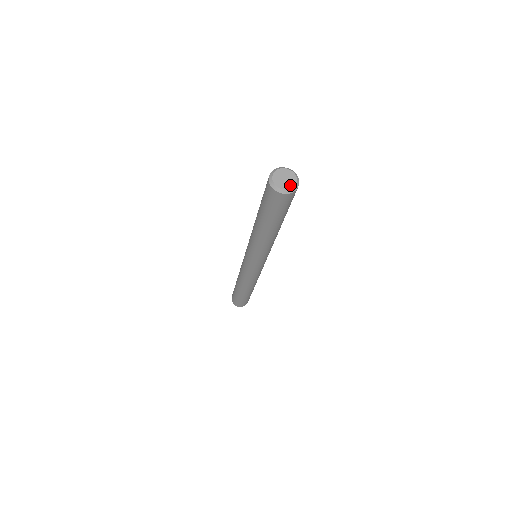
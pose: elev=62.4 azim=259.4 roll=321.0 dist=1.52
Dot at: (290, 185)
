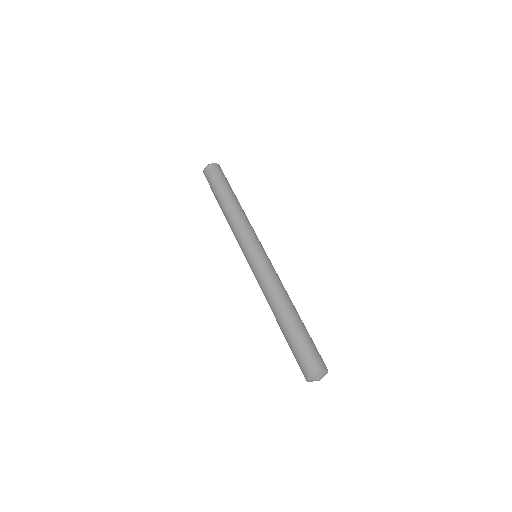
Dot at: occluded
